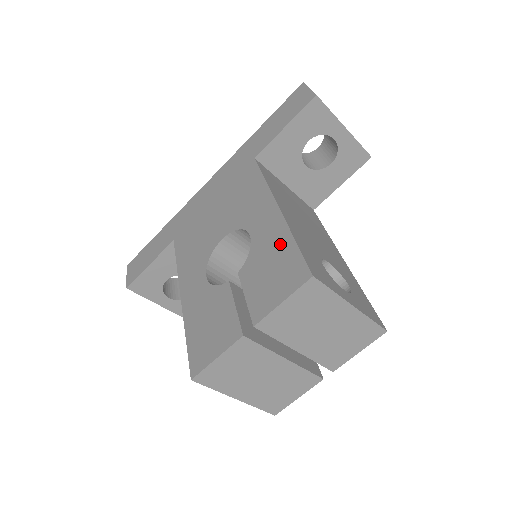
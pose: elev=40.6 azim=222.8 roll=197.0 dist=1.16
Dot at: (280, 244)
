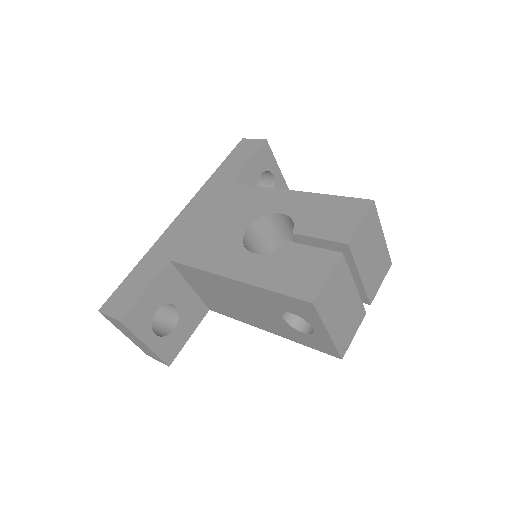
Dot at: (322, 203)
